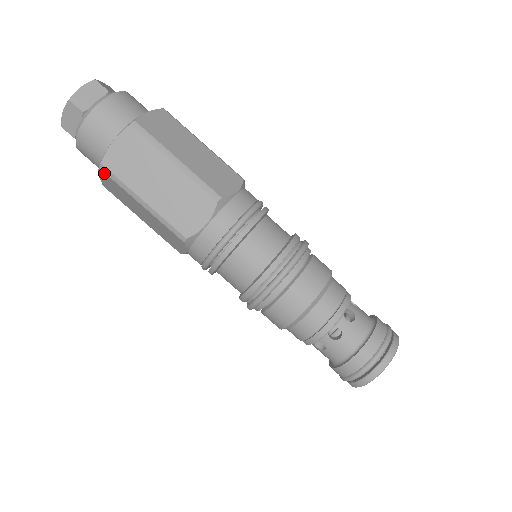
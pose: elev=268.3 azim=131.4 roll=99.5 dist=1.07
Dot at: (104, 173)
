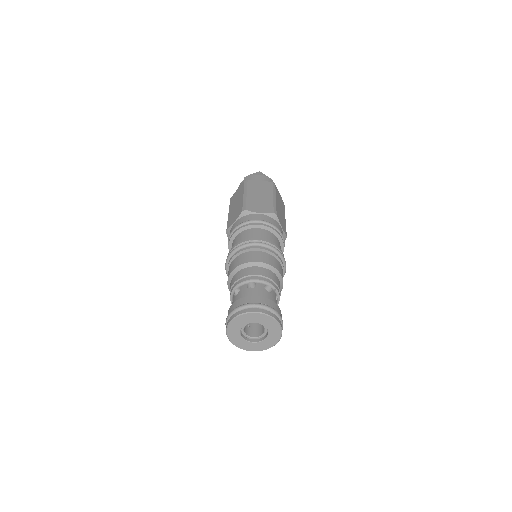
Dot at: occluded
